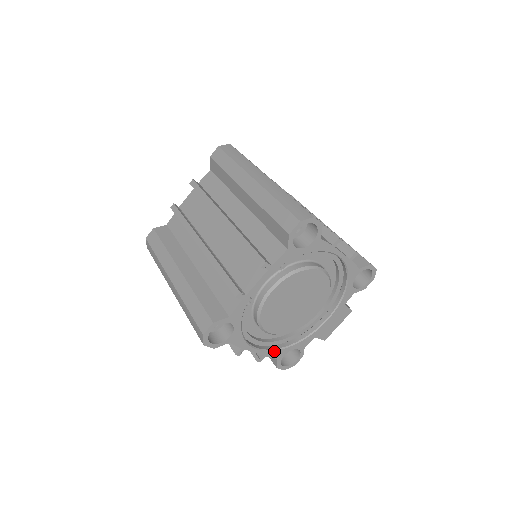
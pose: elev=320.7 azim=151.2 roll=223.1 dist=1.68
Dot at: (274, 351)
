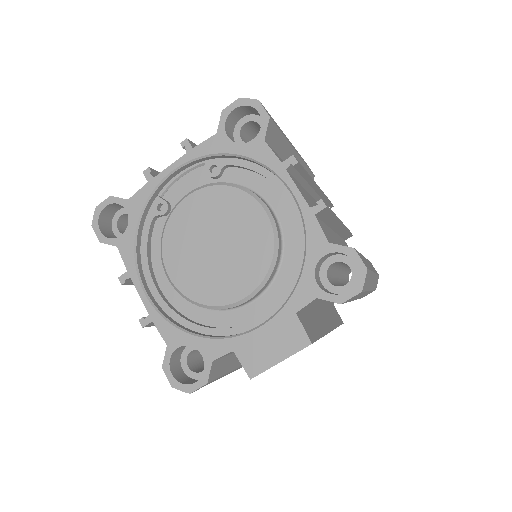
Dot at: (166, 321)
